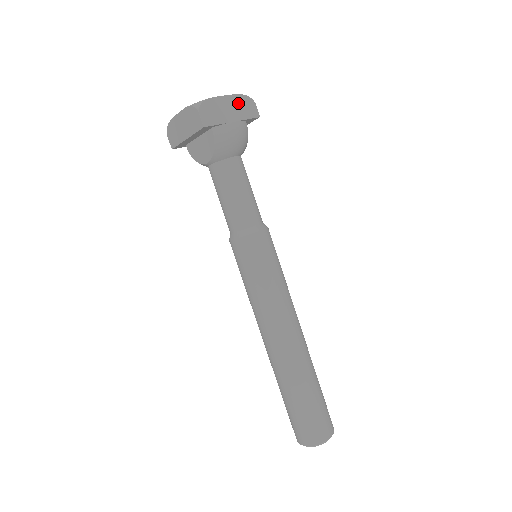
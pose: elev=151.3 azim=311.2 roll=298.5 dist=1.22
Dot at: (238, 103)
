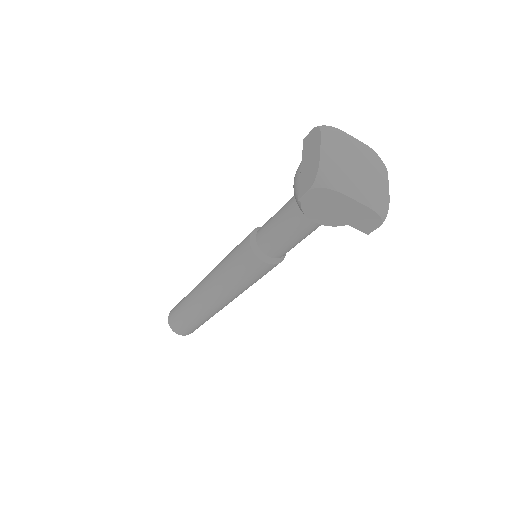
Dot at: occluded
